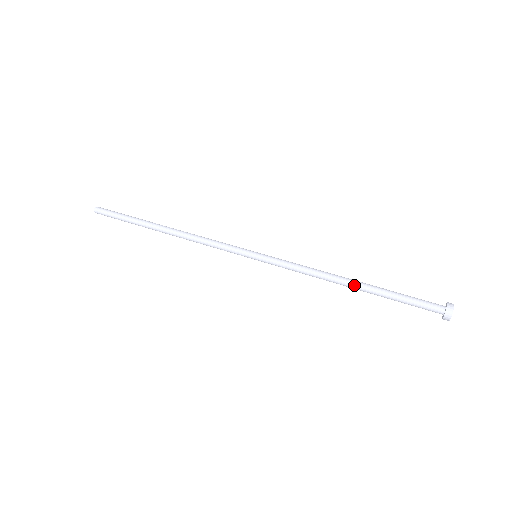
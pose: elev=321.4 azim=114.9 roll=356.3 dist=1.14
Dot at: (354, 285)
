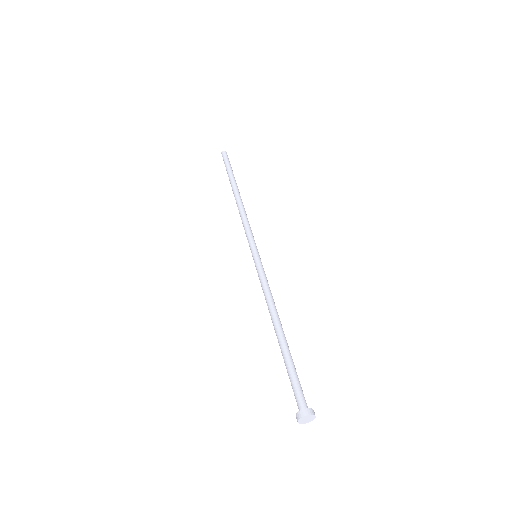
Dot at: (276, 332)
